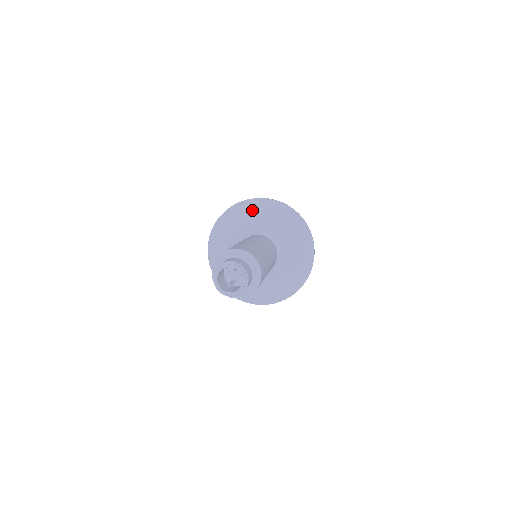
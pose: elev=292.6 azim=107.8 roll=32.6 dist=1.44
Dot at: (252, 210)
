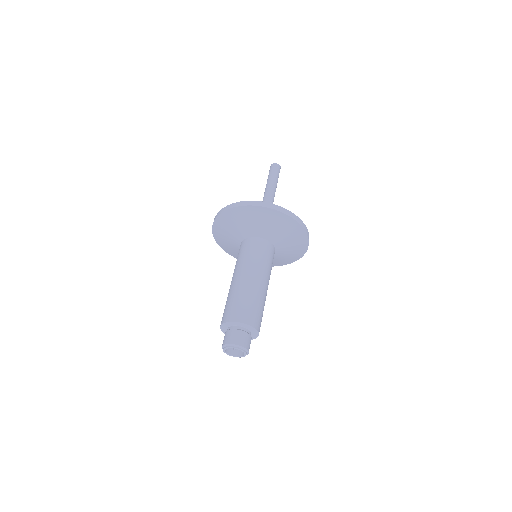
Dot at: (254, 216)
